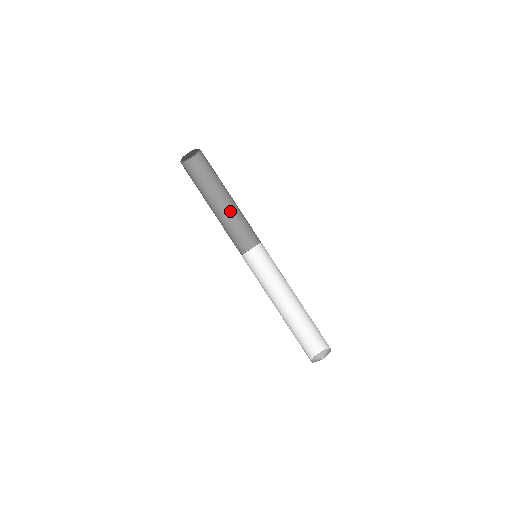
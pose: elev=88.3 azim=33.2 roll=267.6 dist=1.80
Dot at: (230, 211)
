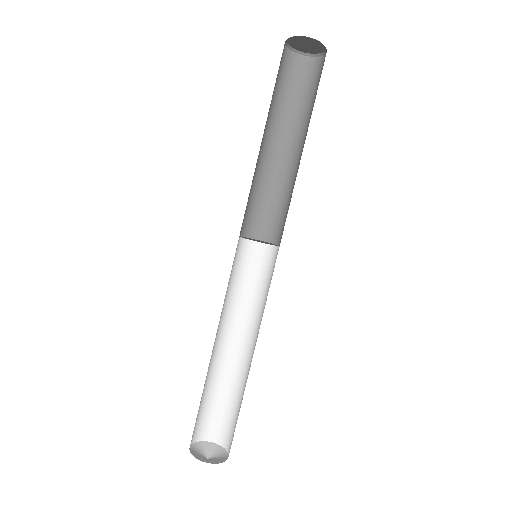
Dot at: (296, 171)
